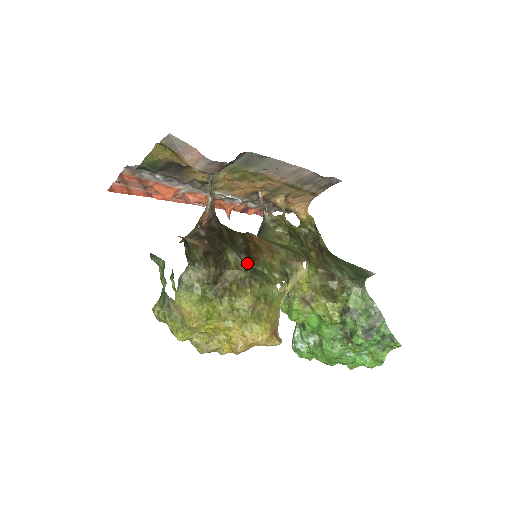
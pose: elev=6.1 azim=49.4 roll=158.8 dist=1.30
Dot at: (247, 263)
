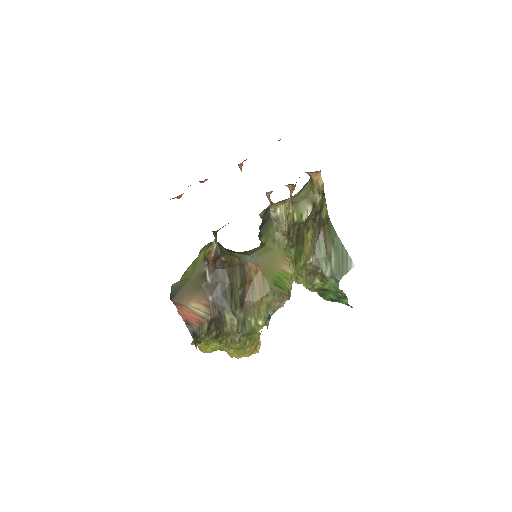
Dot at: (240, 318)
